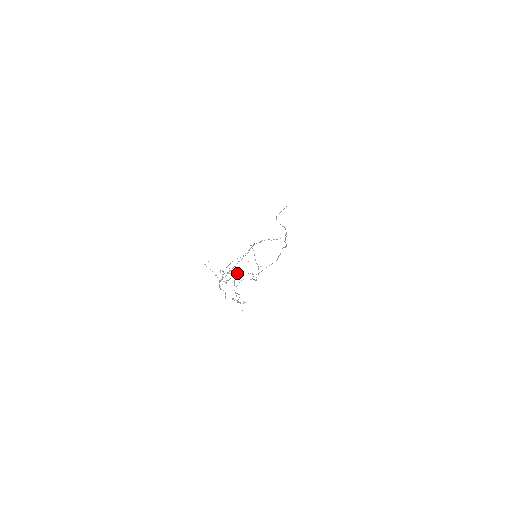
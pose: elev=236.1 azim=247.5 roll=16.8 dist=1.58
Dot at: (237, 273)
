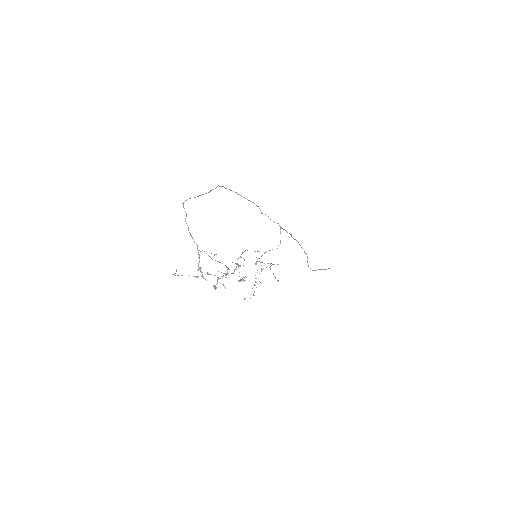
Dot at: occluded
